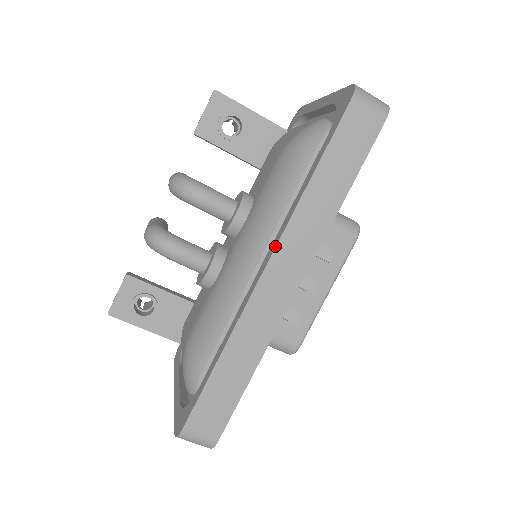
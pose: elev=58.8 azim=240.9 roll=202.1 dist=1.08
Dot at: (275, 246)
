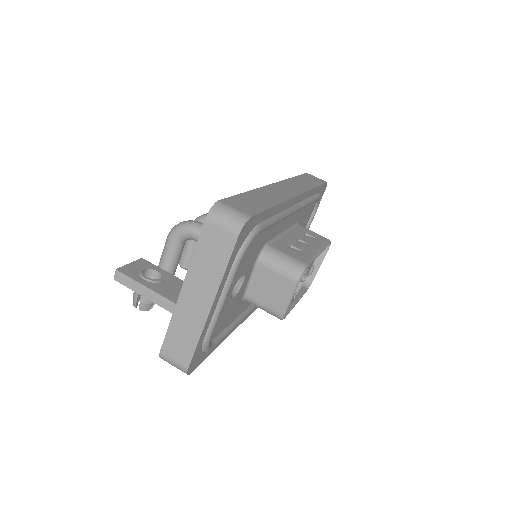
Dot at: (279, 182)
